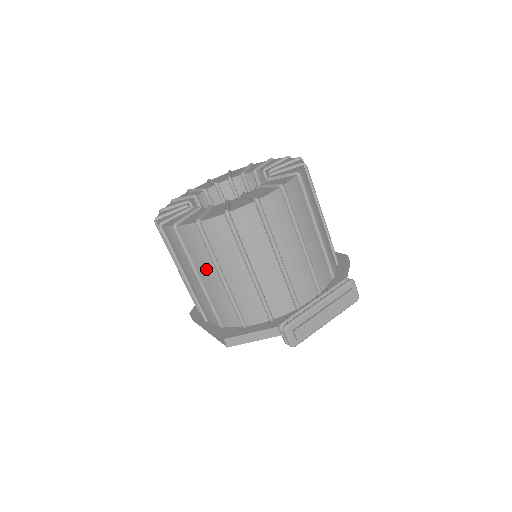
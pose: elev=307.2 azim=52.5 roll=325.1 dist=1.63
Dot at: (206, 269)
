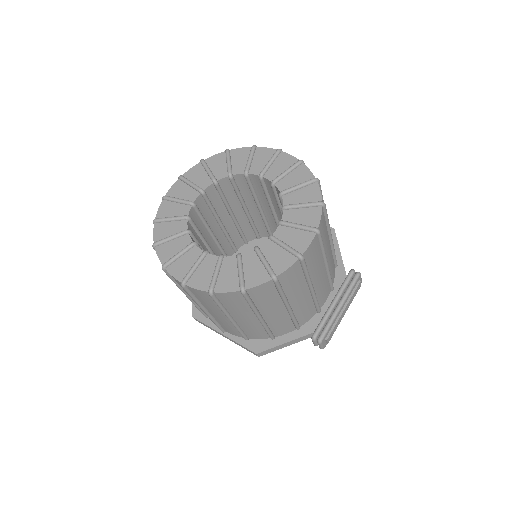
Dot at: (242, 314)
